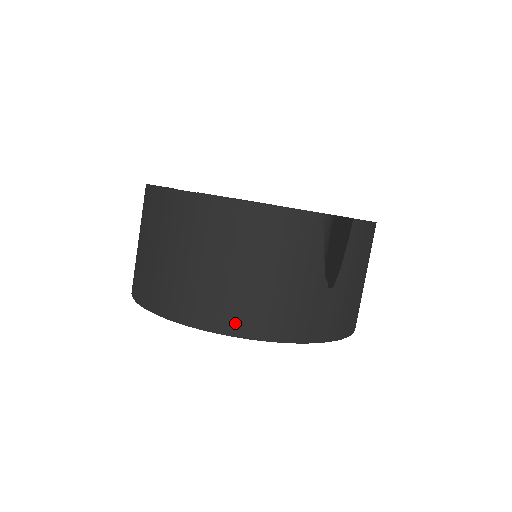
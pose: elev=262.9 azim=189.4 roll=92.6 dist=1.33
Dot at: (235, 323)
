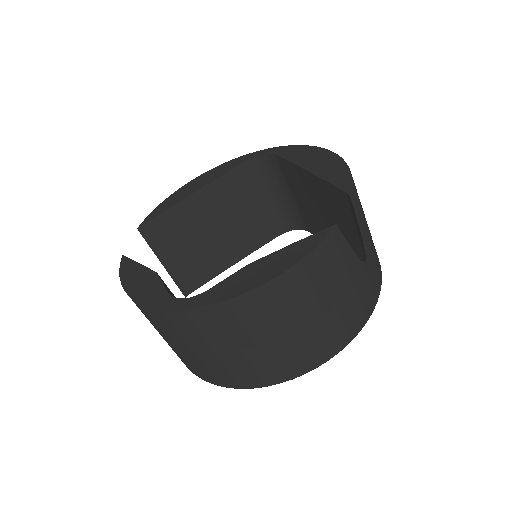
Dot at: (325, 352)
